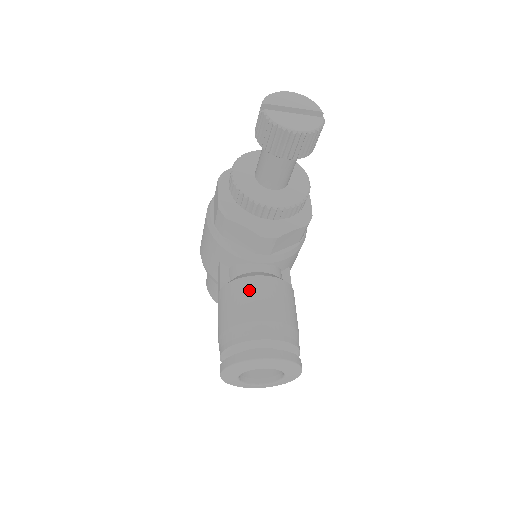
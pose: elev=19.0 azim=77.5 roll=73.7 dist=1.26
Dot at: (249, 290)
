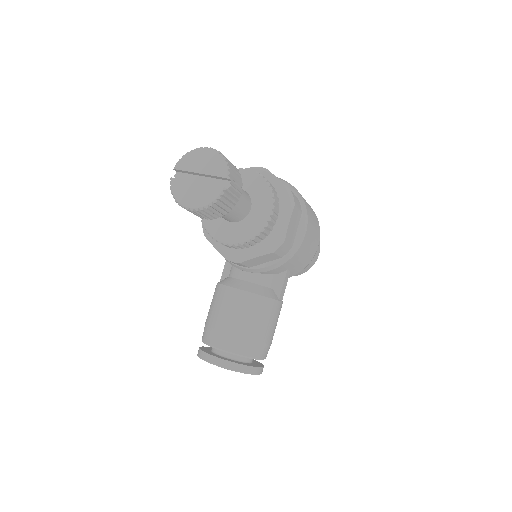
Dot at: (221, 299)
